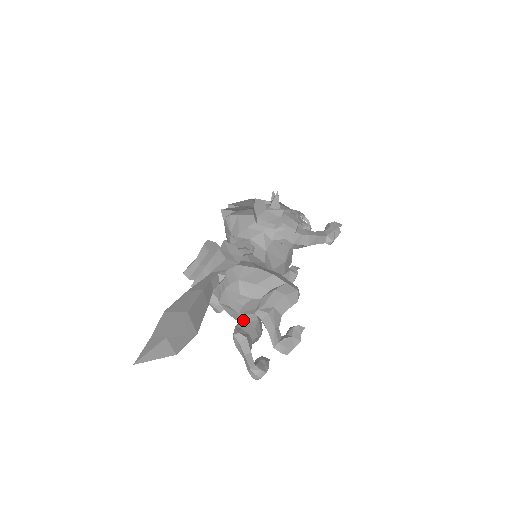
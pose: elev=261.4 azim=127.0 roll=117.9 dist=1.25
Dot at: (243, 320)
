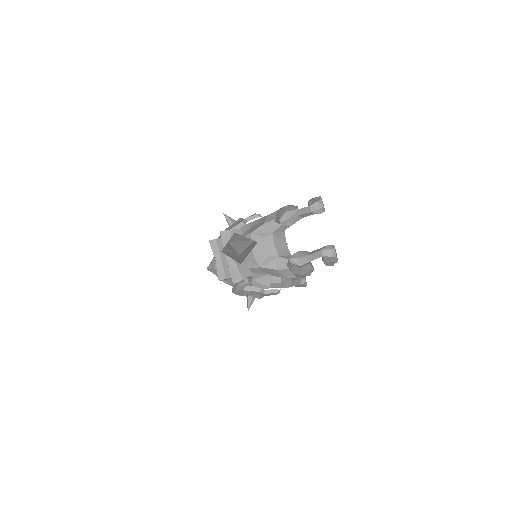
Dot at: (287, 261)
